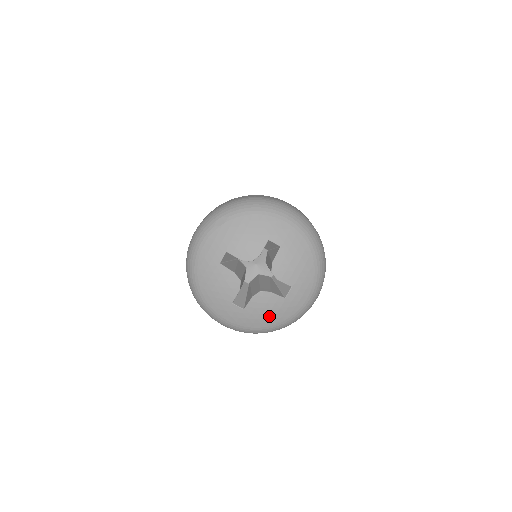
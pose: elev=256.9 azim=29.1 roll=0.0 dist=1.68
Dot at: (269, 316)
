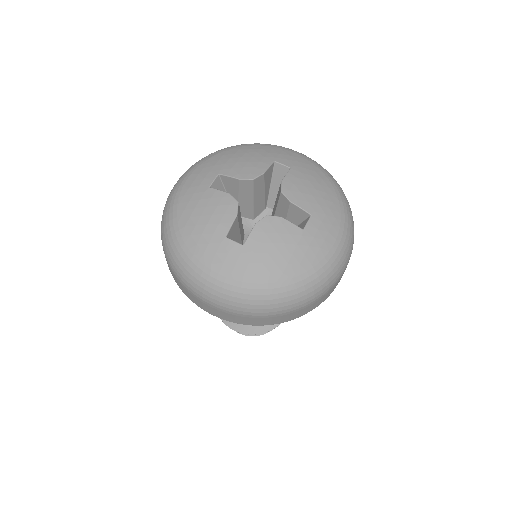
Dot at: (282, 259)
